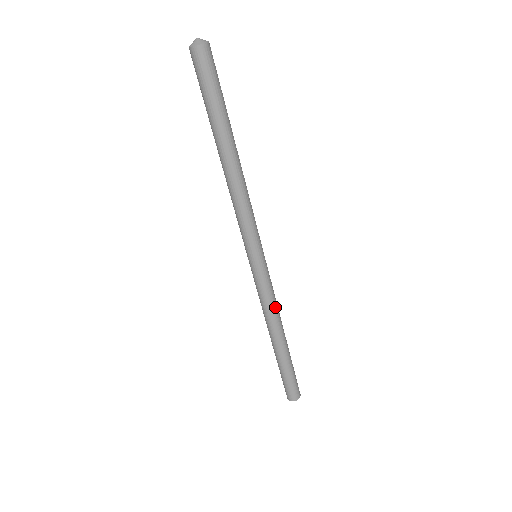
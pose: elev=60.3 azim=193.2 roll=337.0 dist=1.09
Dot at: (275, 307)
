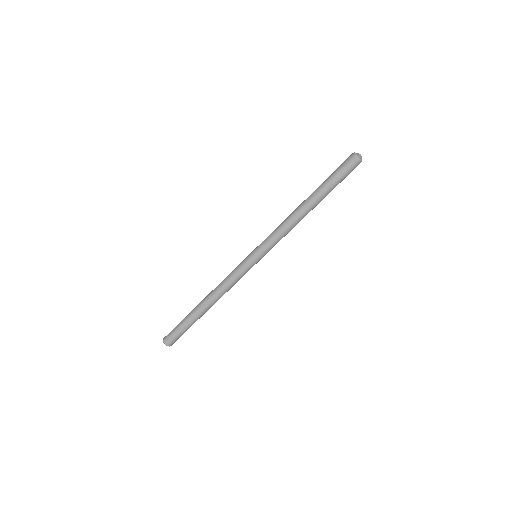
Dot at: (226, 286)
